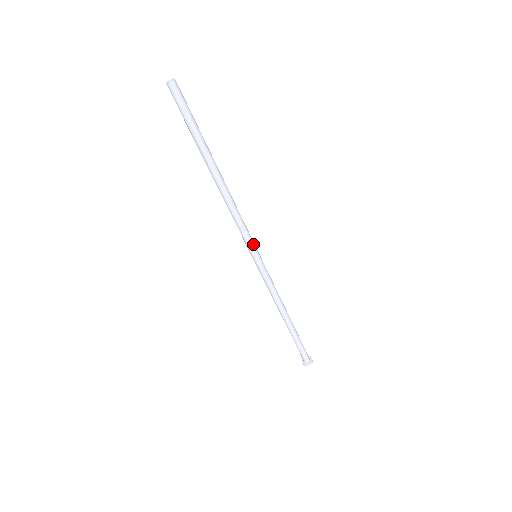
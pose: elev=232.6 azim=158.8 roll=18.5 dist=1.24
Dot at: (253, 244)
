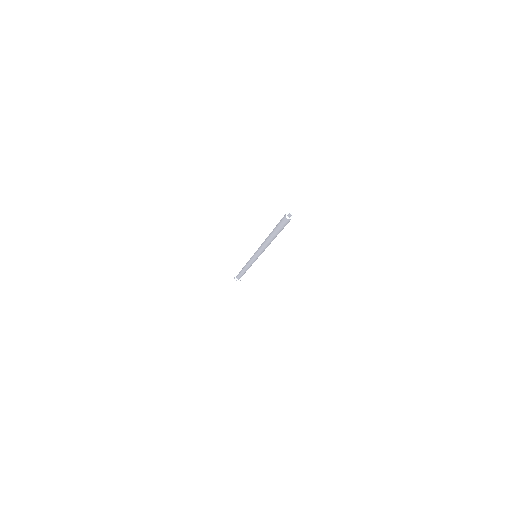
Dot at: occluded
